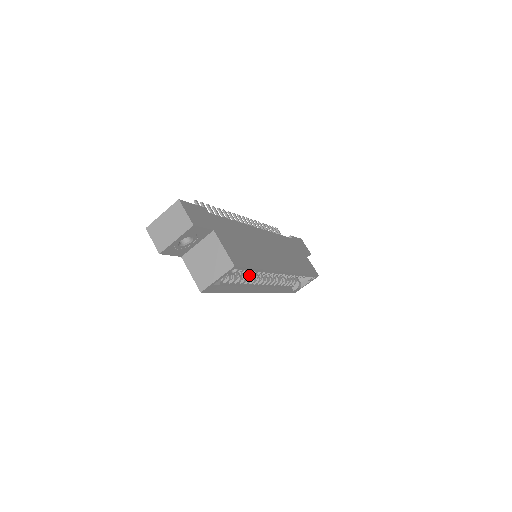
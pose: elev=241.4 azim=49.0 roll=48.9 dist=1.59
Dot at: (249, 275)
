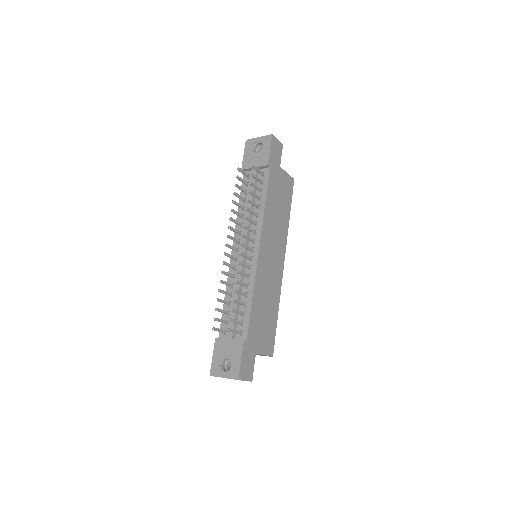
Dot at: occluded
